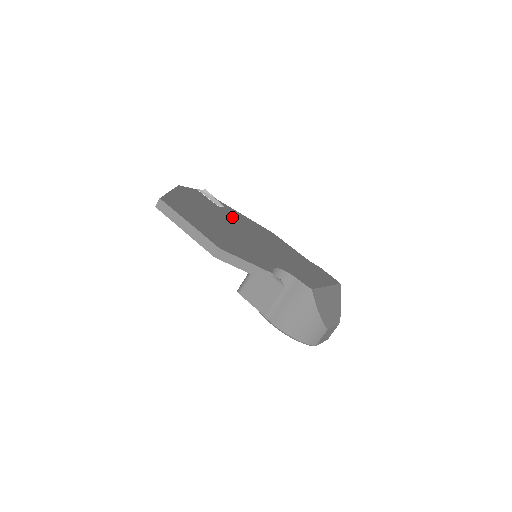
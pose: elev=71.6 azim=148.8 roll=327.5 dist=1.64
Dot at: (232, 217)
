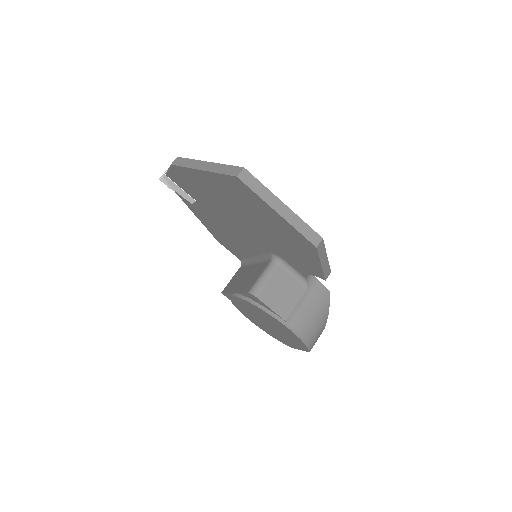
Dot at: occluded
